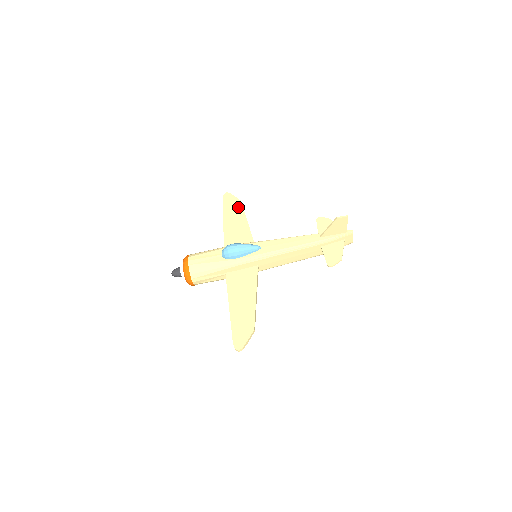
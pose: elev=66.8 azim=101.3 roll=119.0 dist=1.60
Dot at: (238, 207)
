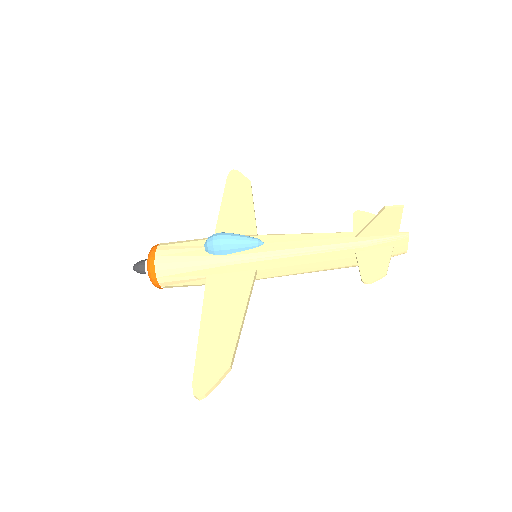
Dot at: (245, 189)
